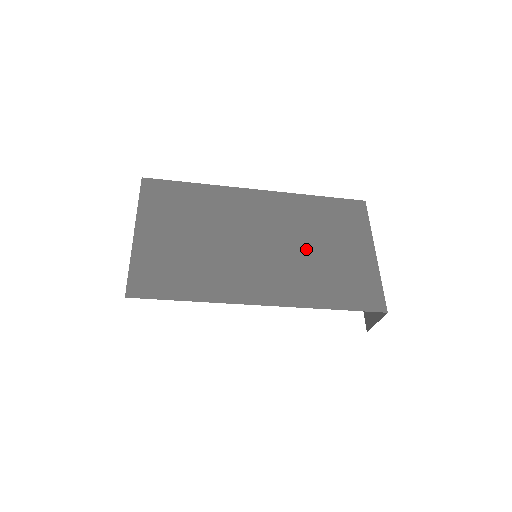
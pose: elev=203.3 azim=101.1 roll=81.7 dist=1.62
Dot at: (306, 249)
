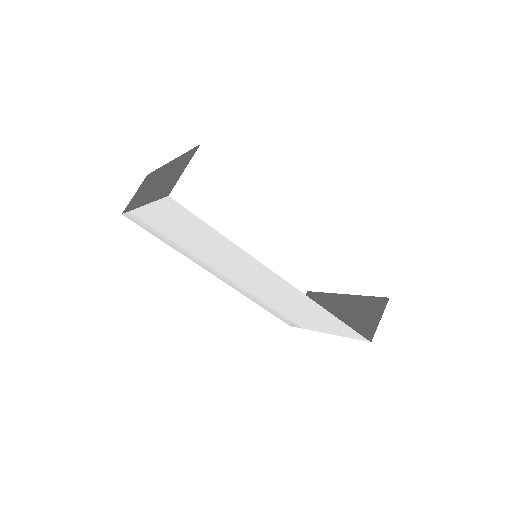
Dot at: occluded
